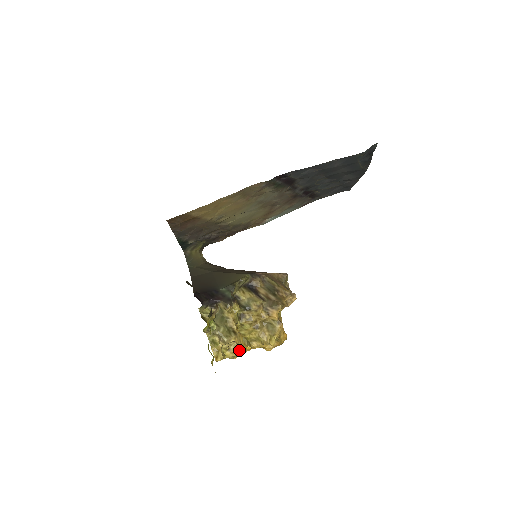
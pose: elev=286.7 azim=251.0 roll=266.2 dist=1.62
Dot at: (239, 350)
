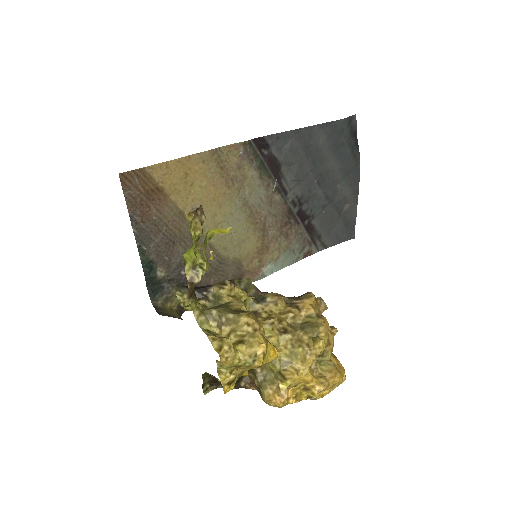
Dot at: (261, 338)
